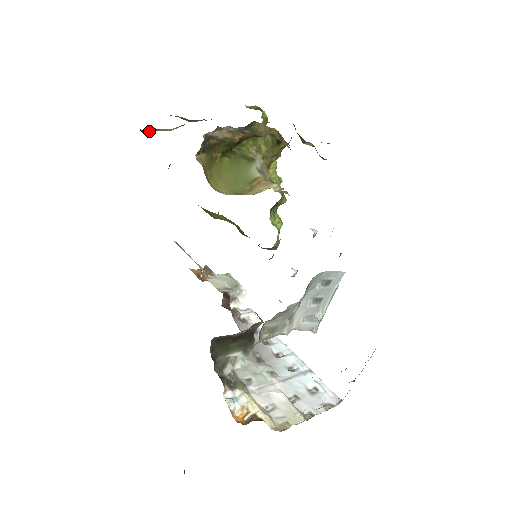
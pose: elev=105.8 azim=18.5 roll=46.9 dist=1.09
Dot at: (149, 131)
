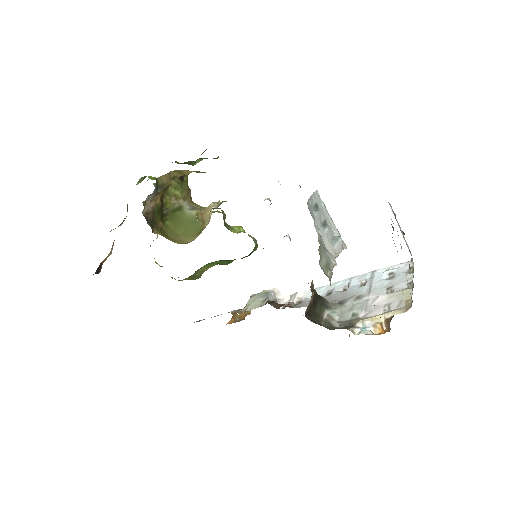
Dot at: (99, 269)
